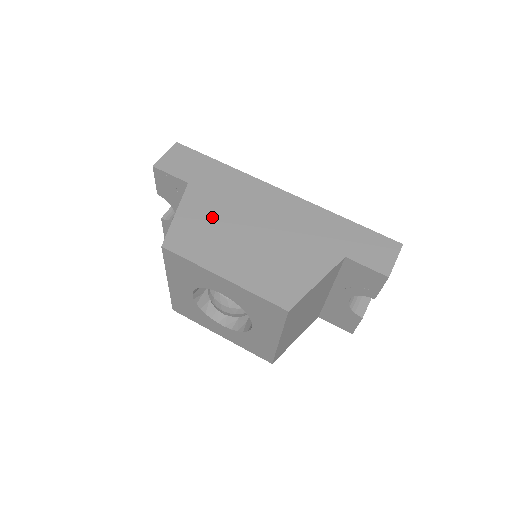
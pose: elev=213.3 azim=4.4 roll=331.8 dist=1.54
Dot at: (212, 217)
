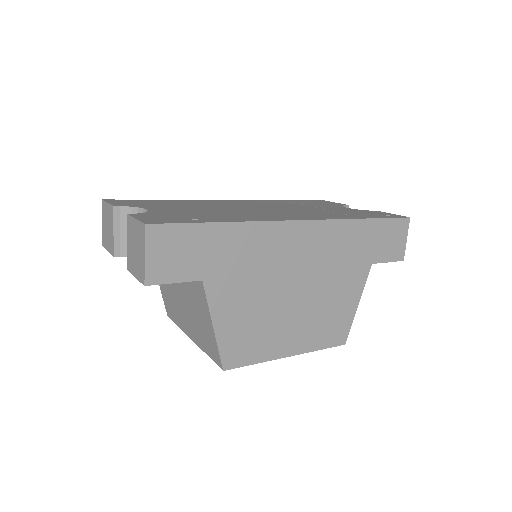
Dot at: (251, 305)
